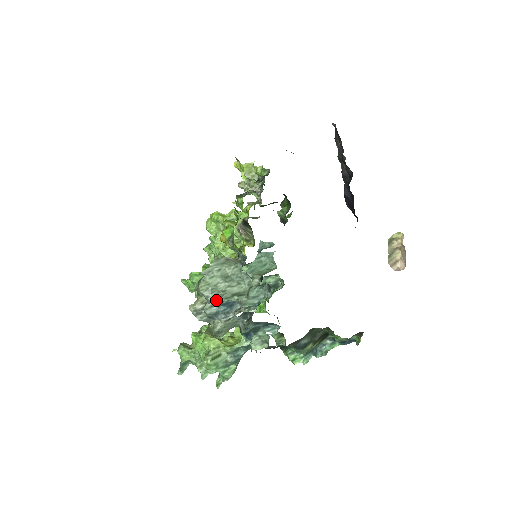
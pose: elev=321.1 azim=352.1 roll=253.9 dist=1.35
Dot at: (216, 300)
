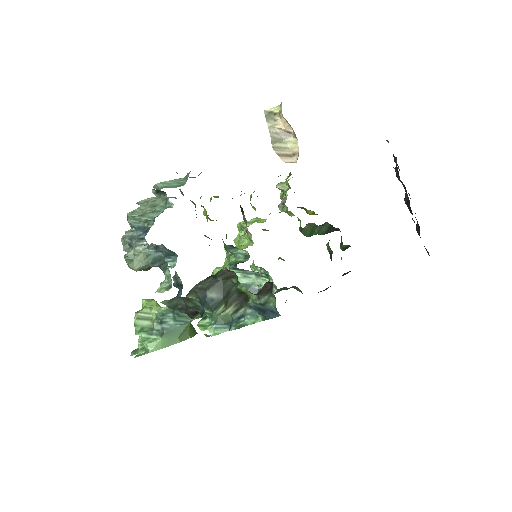
Dot at: (130, 217)
